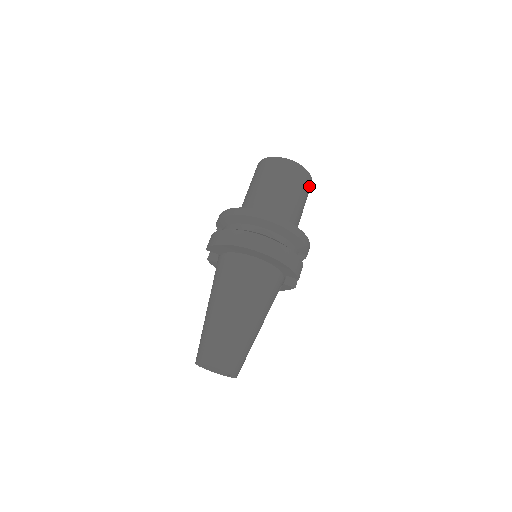
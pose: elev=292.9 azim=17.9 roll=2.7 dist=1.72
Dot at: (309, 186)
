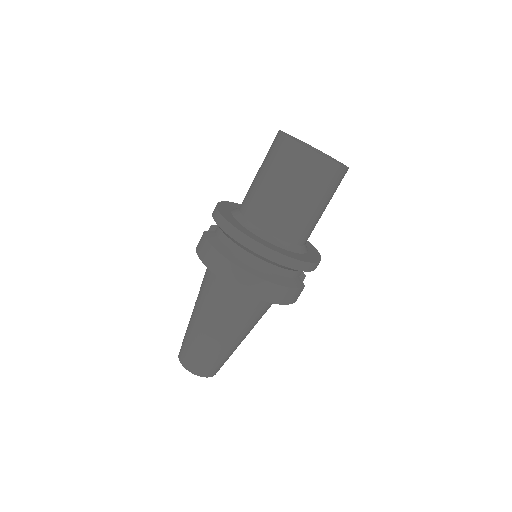
Dot at: (341, 179)
